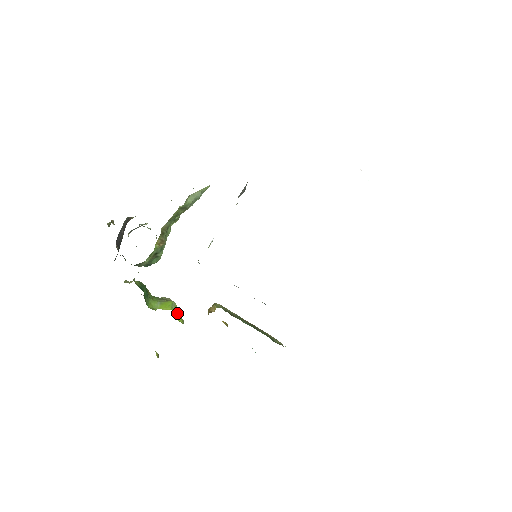
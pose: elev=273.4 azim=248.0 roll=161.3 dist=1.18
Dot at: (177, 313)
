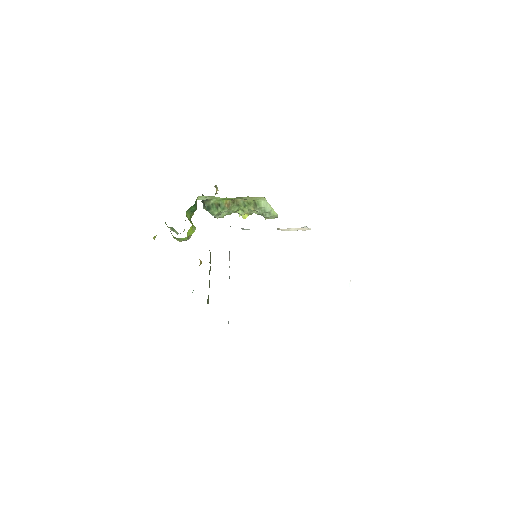
Dot at: (191, 232)
